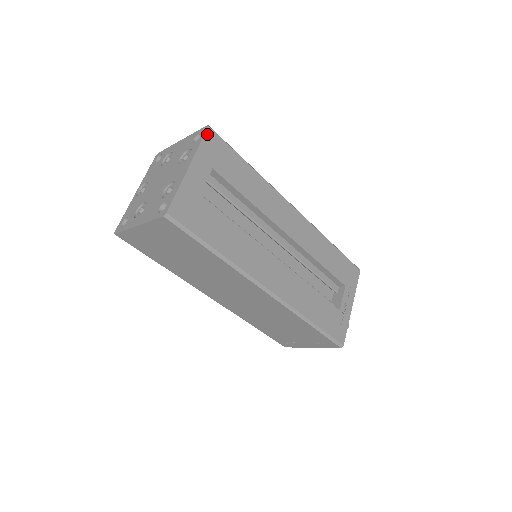
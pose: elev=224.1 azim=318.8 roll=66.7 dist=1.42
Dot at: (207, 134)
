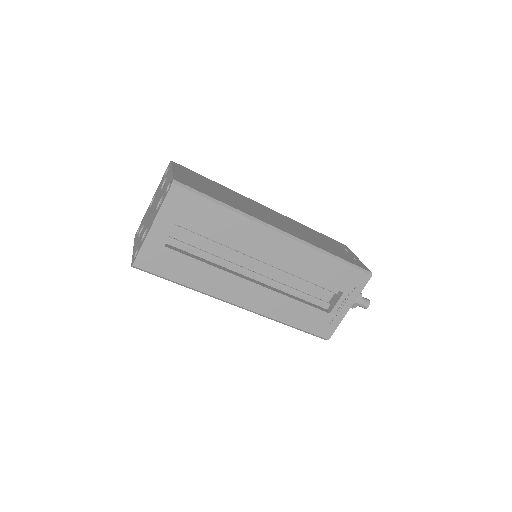
Dot at: (171, 191)
